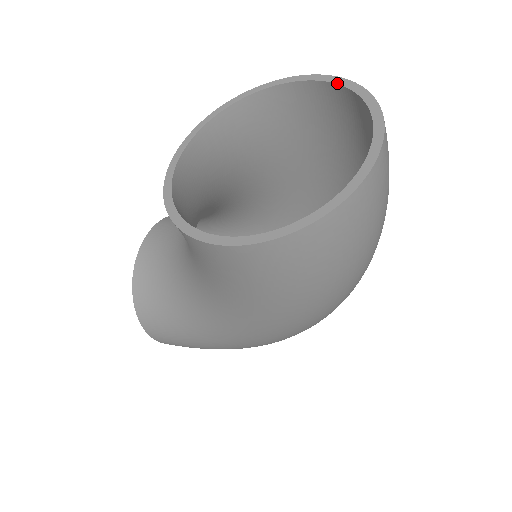
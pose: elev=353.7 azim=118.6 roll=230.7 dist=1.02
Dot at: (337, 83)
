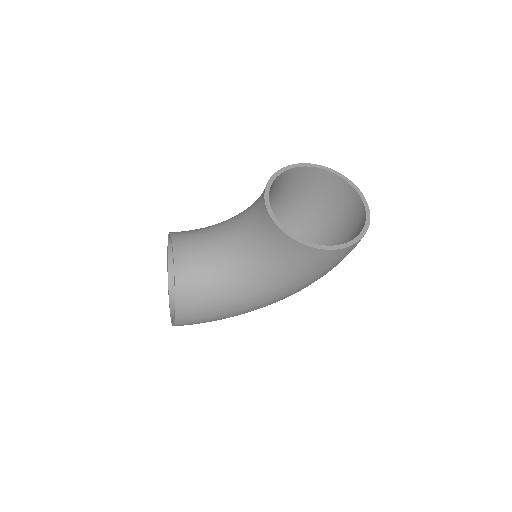
Dot at: (331, 171)
